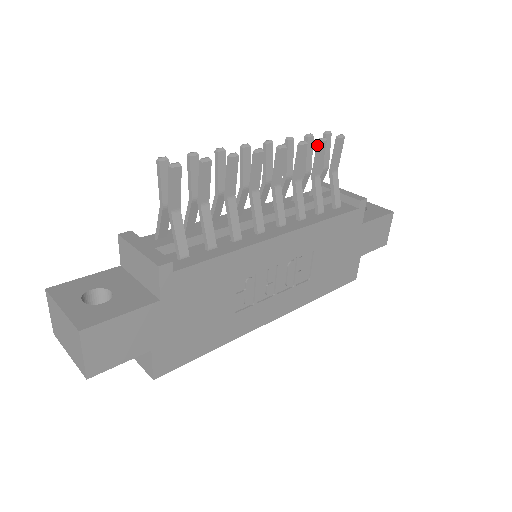
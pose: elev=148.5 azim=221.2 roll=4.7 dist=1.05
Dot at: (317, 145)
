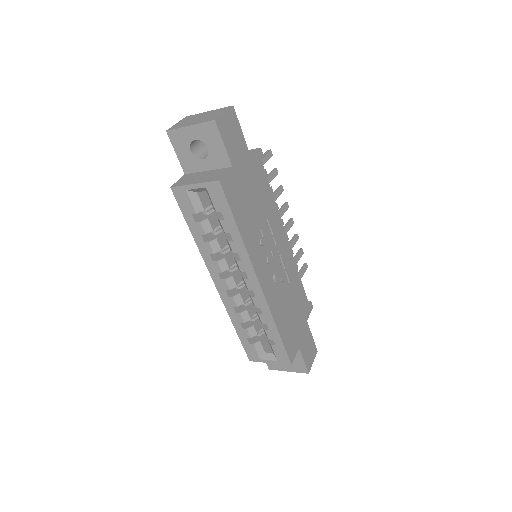
Dot at: (299, 250)
